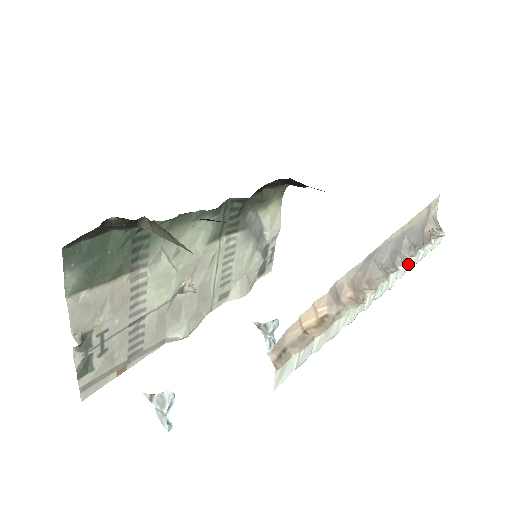
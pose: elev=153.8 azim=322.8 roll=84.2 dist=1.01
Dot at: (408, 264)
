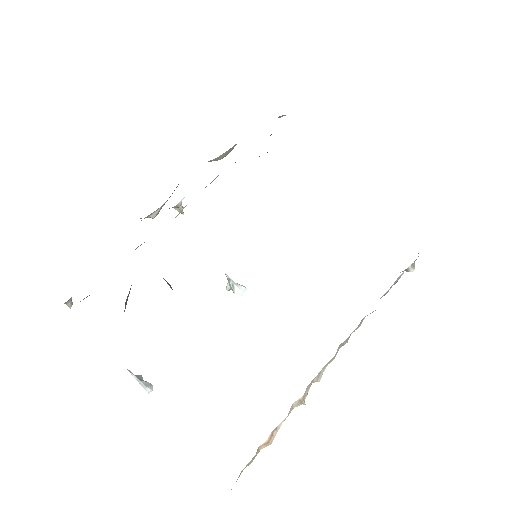
Dot at: occluded
